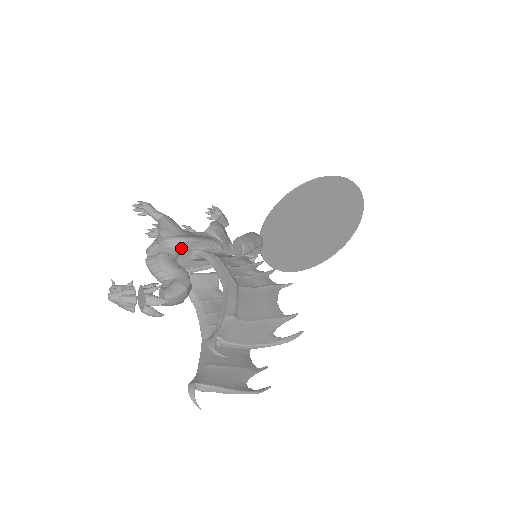
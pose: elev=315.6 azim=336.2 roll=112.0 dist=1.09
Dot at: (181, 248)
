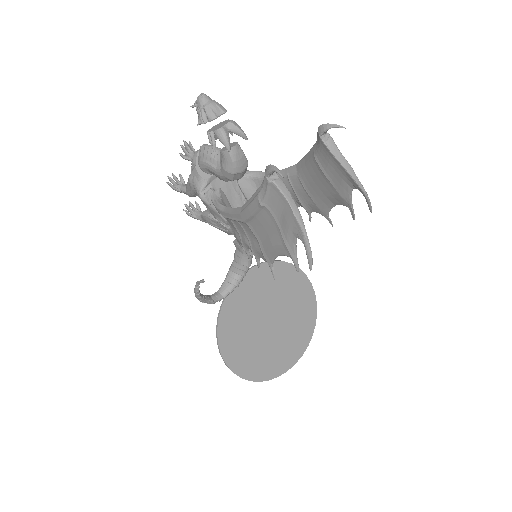
Dot at: occluded
